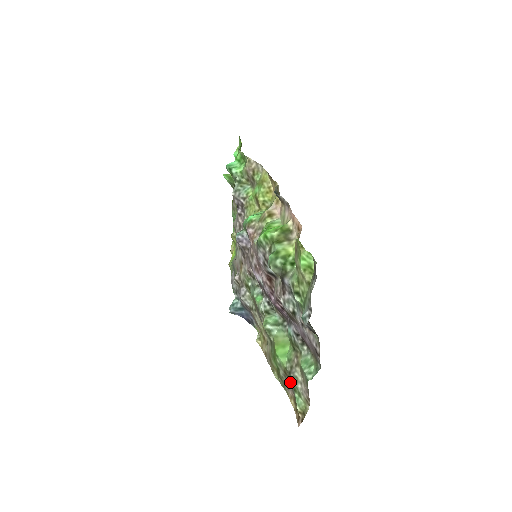
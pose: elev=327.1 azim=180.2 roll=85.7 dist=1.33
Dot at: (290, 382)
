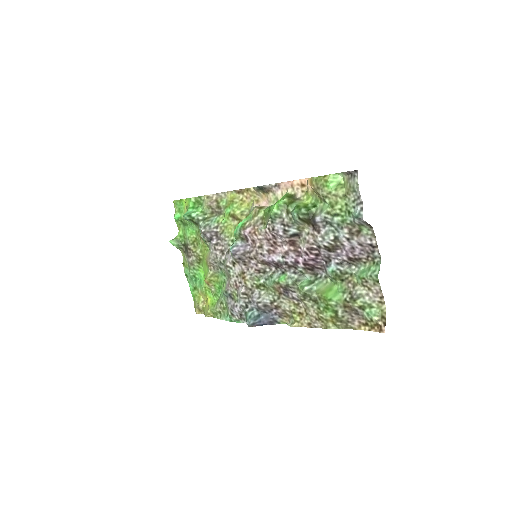
Dot at: (354, 309)
